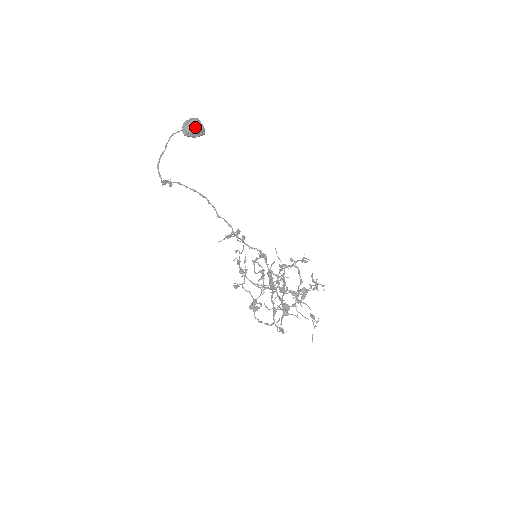
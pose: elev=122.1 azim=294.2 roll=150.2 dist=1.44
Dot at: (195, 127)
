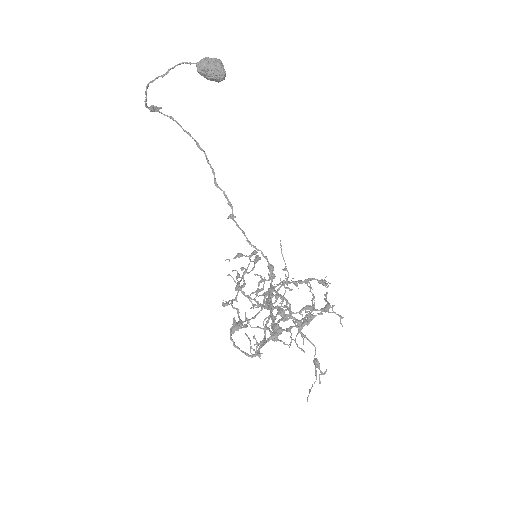
Dot at: (213, 64)
